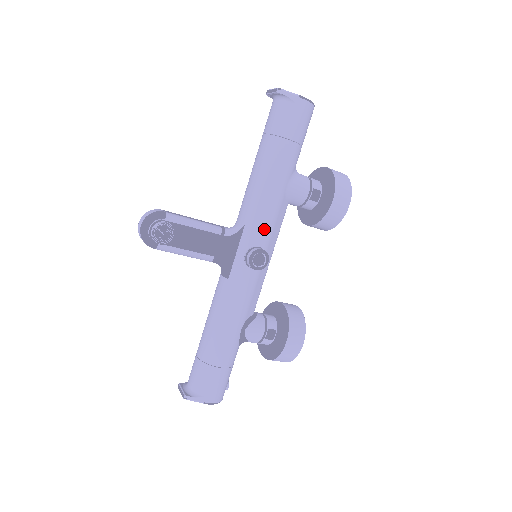
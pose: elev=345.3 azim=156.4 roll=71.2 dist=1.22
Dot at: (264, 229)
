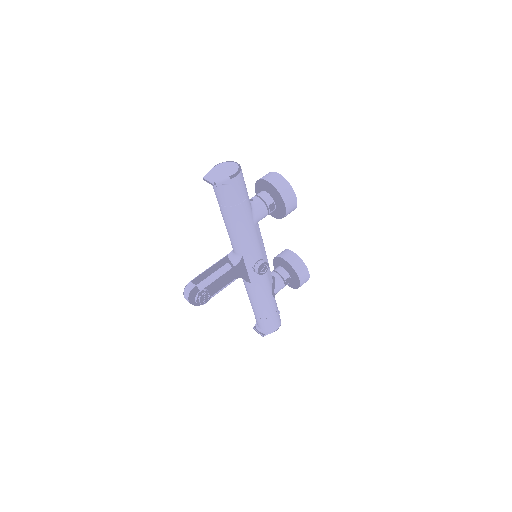
Dot at: (255, 252)
